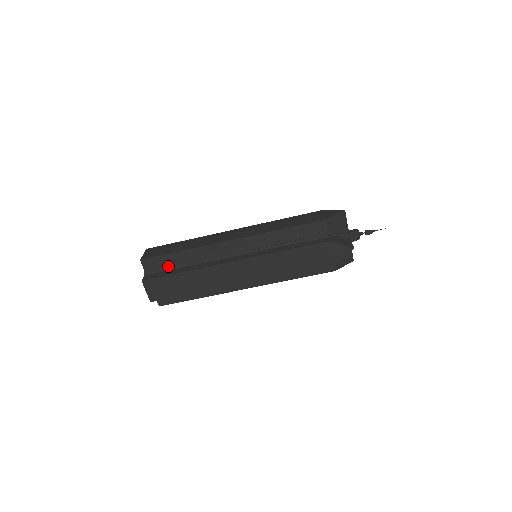
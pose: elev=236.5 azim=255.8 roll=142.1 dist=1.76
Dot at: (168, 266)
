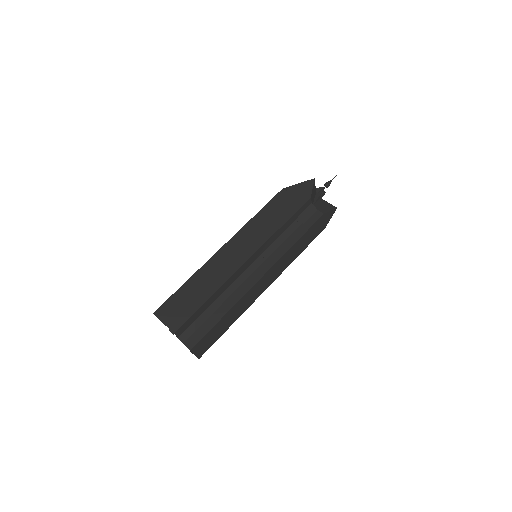
Dot at: occluded
